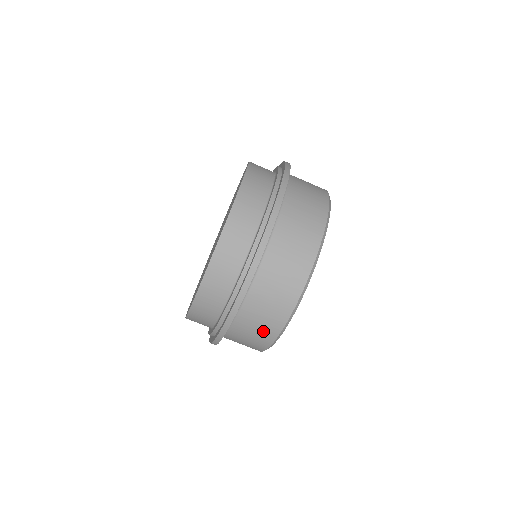
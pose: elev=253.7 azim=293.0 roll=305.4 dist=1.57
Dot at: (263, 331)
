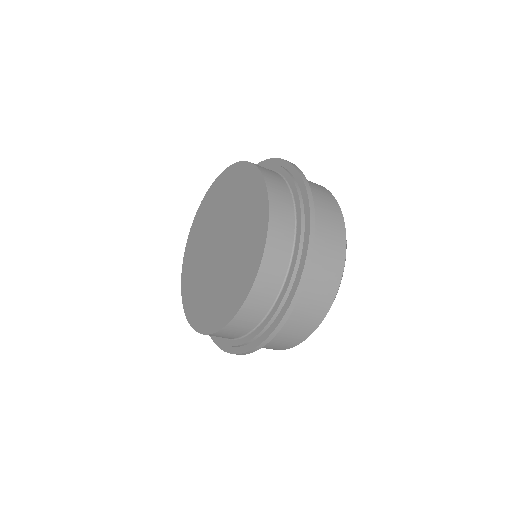
Dot at: occluded
